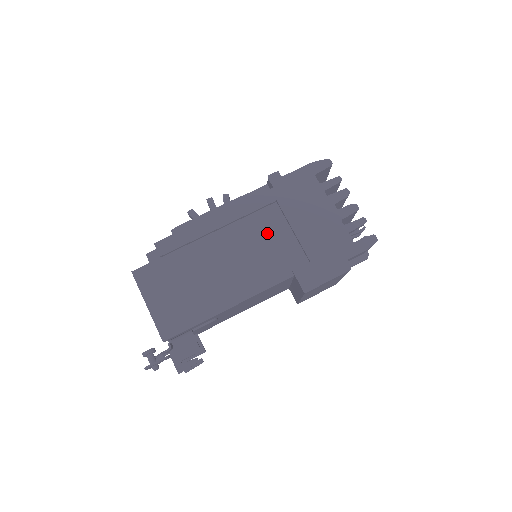
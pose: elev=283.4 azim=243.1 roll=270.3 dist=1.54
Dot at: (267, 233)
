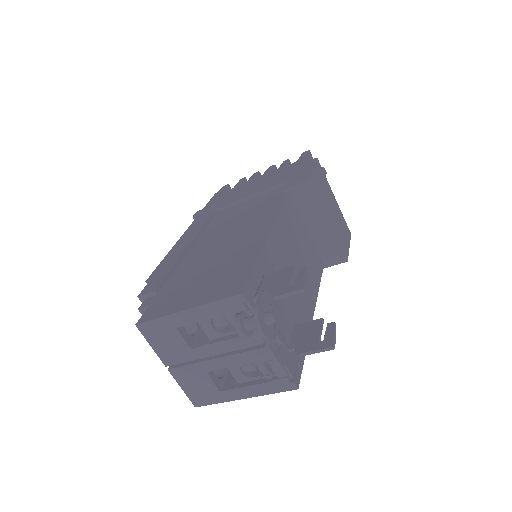
Dot at: (233, 214)
